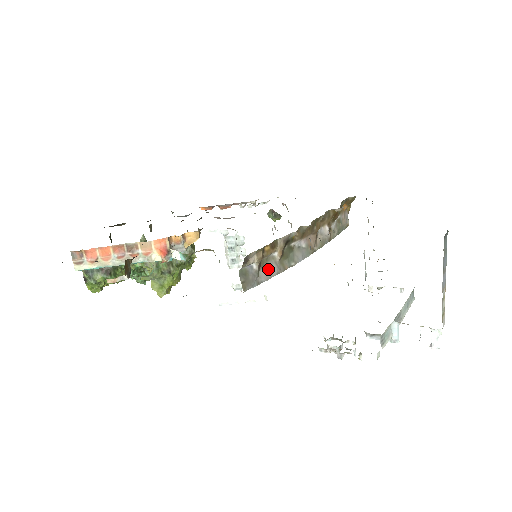
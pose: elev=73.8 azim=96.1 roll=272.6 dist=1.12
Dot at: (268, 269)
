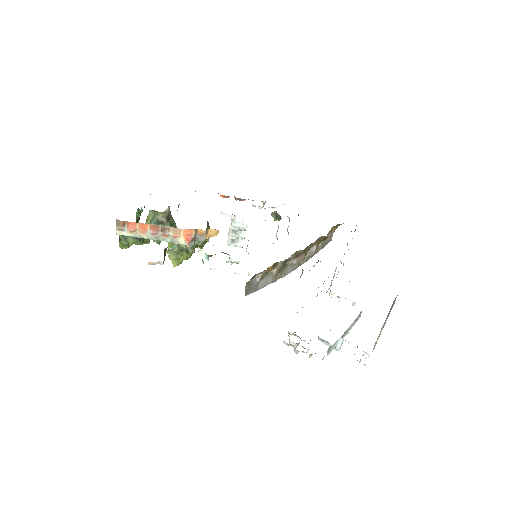
Dot at: (266, 280)
